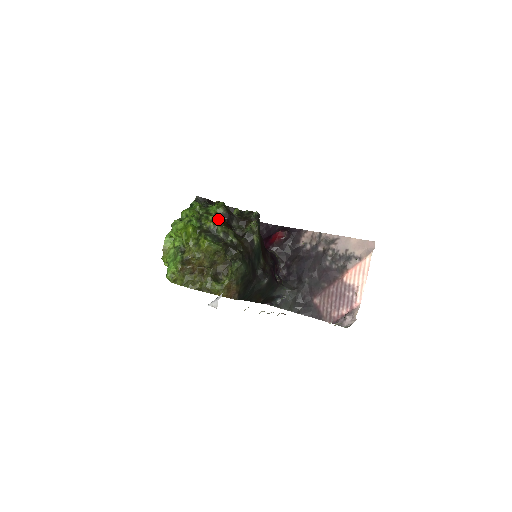
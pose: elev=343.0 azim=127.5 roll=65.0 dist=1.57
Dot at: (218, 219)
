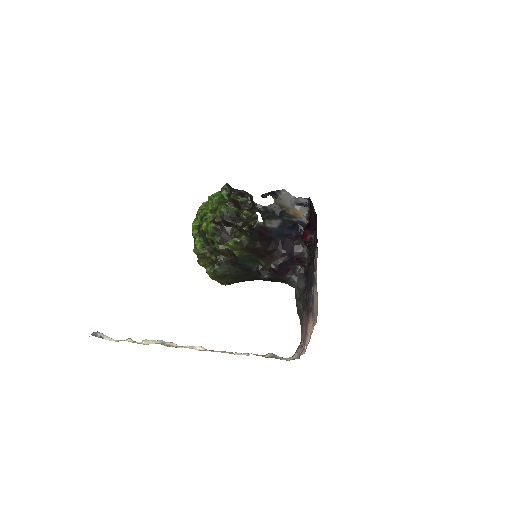
Dot at: (210, 226)
